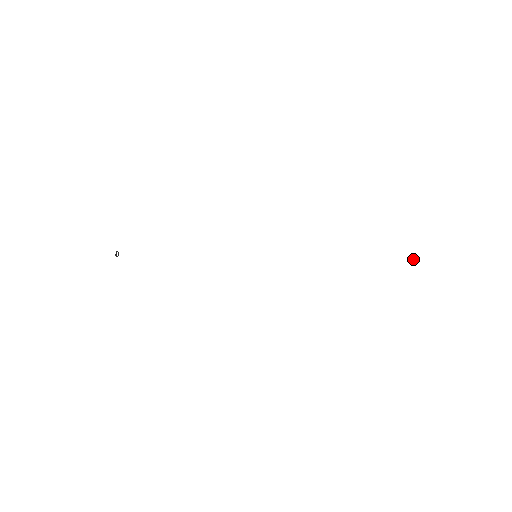
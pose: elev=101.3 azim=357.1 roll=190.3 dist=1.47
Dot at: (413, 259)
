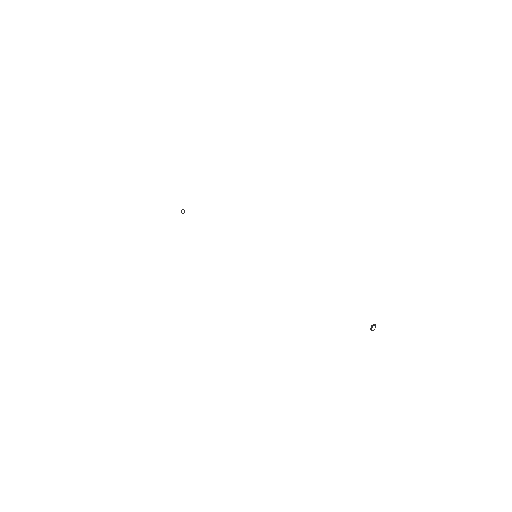
Dot at: (371, 330)
